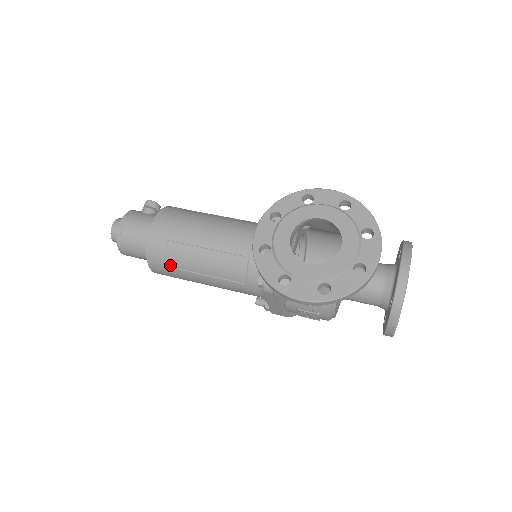
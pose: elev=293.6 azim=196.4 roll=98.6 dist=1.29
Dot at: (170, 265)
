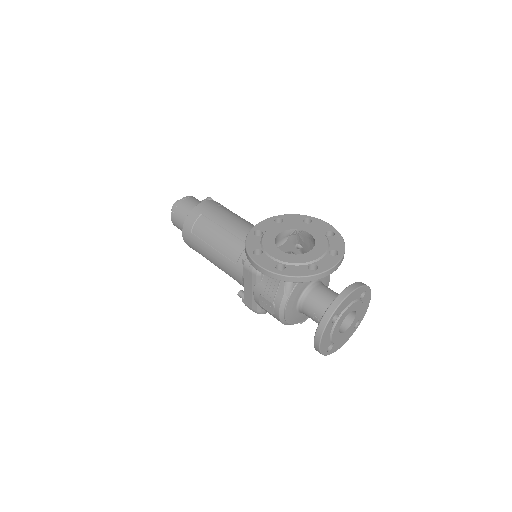
Dot at: (196, 233)
